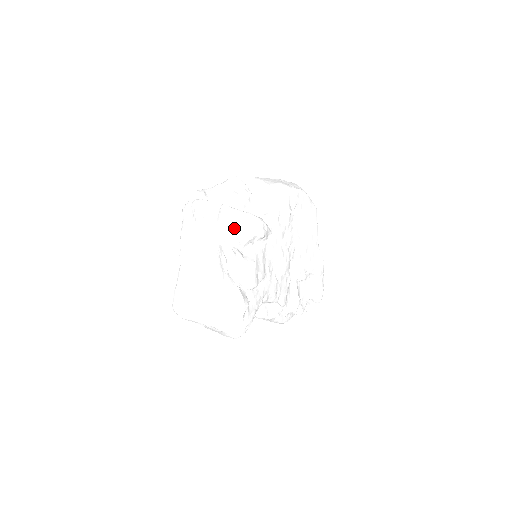
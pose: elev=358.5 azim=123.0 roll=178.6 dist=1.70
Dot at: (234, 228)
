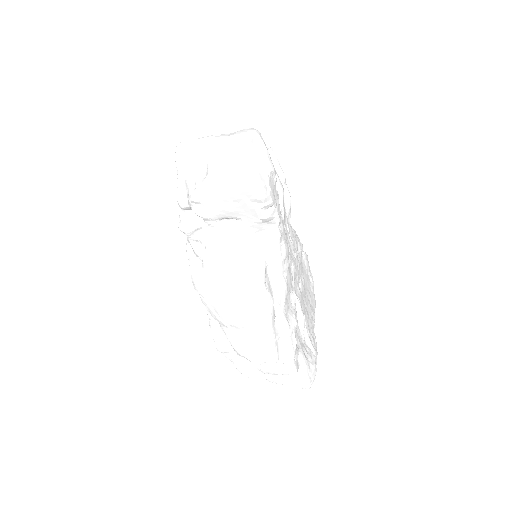
Dot at: (273, 154)
